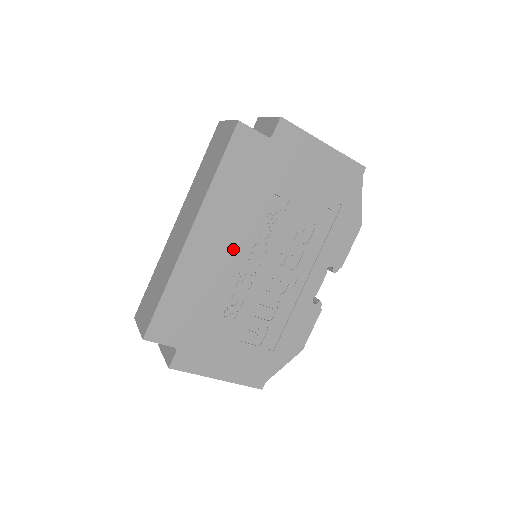
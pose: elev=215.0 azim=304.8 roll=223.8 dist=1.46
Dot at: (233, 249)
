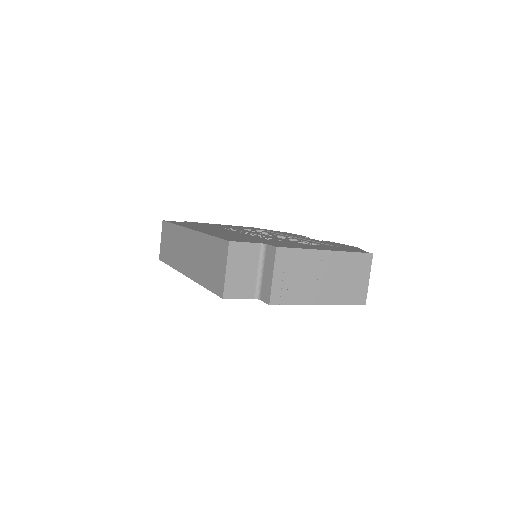
Dot at: occluded
